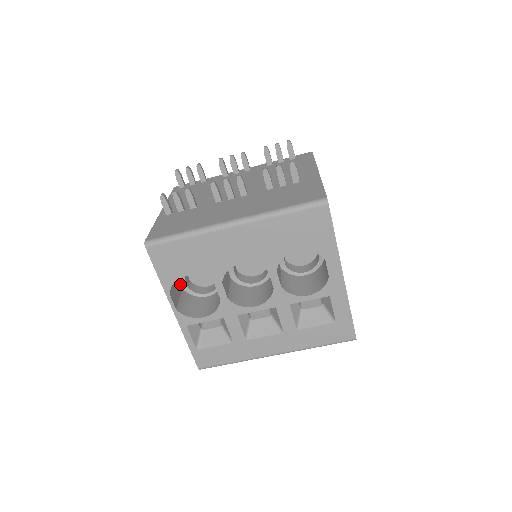
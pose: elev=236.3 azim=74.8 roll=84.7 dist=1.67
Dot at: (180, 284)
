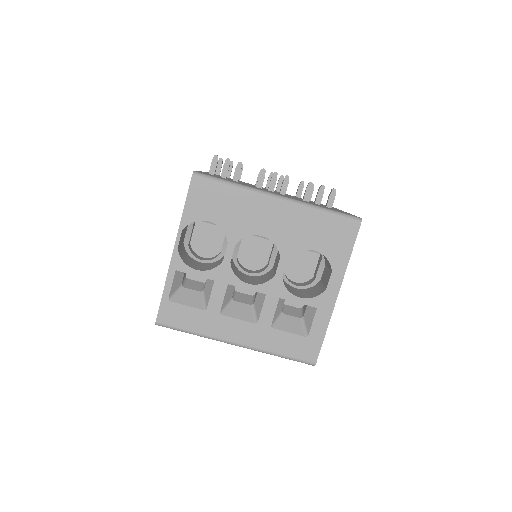
Dot at: (184, 237)
